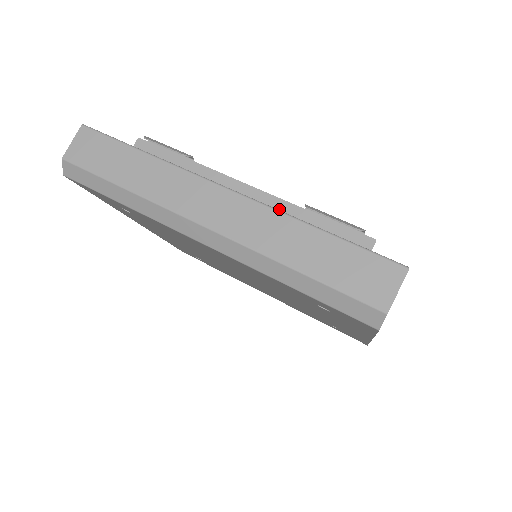
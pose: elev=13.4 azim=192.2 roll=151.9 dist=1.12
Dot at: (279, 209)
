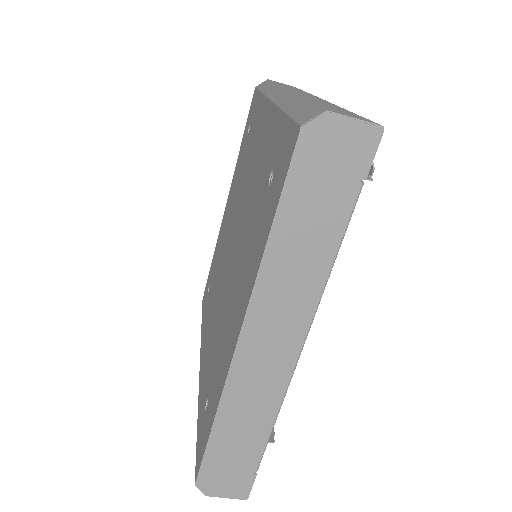
Dot at: occluded
